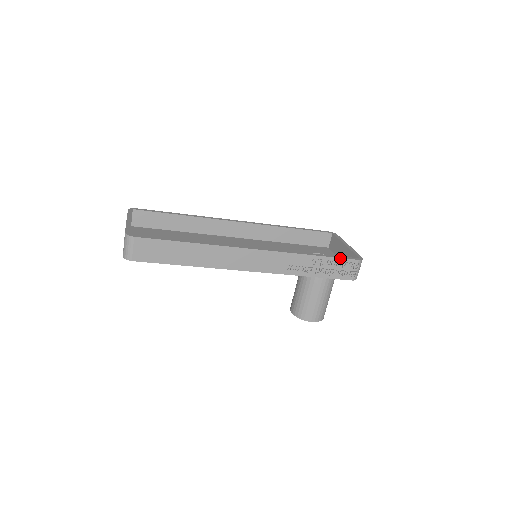
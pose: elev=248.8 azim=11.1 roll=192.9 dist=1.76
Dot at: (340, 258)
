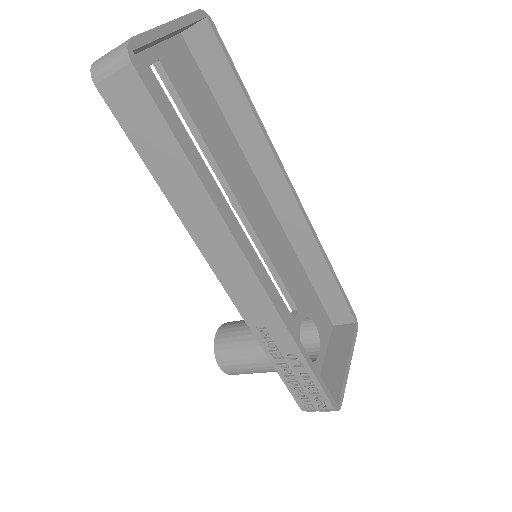
Dot at: (321, 386)
